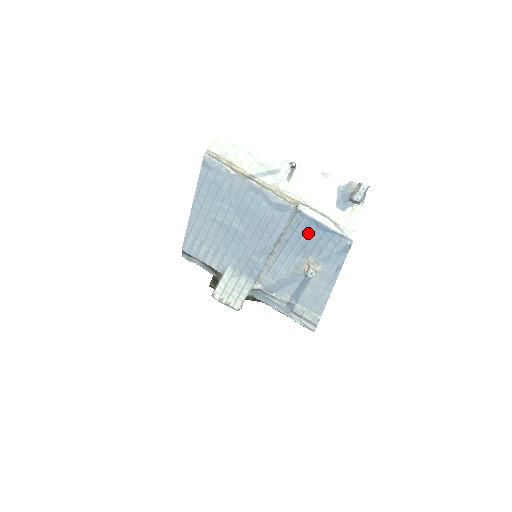
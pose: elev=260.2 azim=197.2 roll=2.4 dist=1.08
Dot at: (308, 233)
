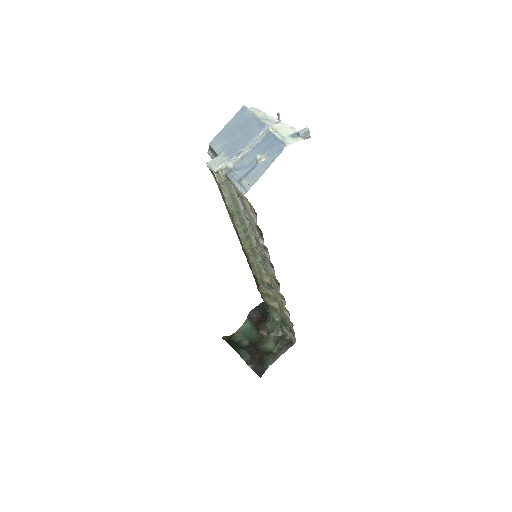
Dot at: (269, 142)
